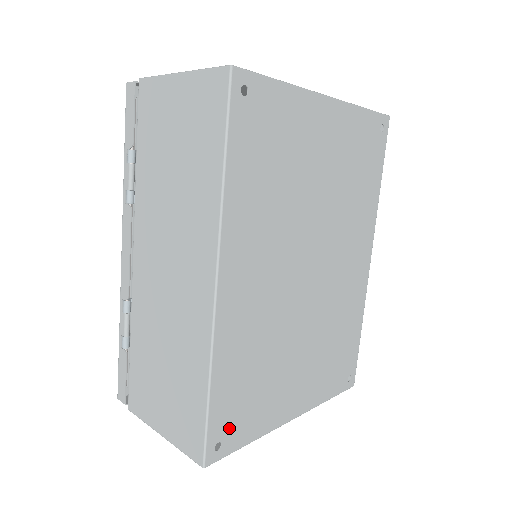
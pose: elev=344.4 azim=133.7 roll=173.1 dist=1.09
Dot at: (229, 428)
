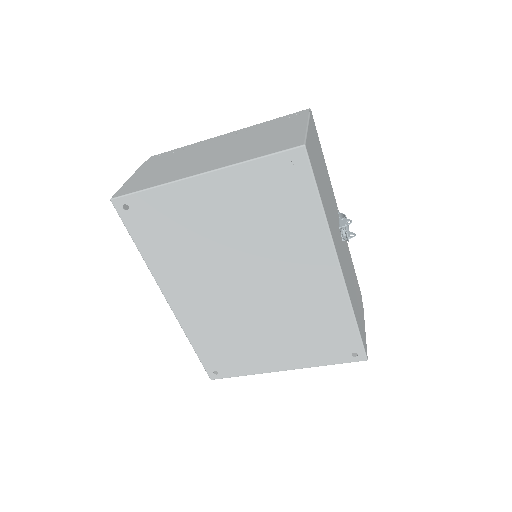
Dot at: (220, 366)
